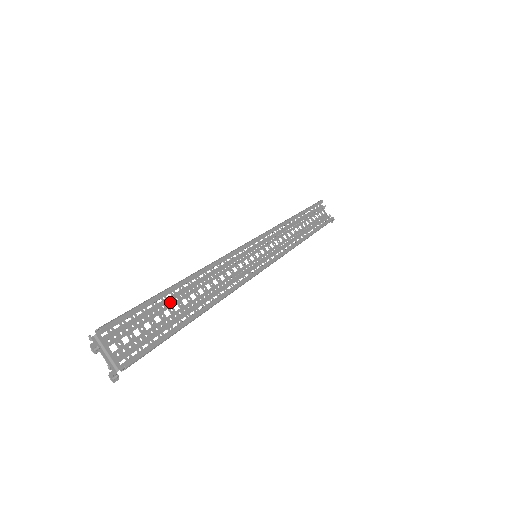
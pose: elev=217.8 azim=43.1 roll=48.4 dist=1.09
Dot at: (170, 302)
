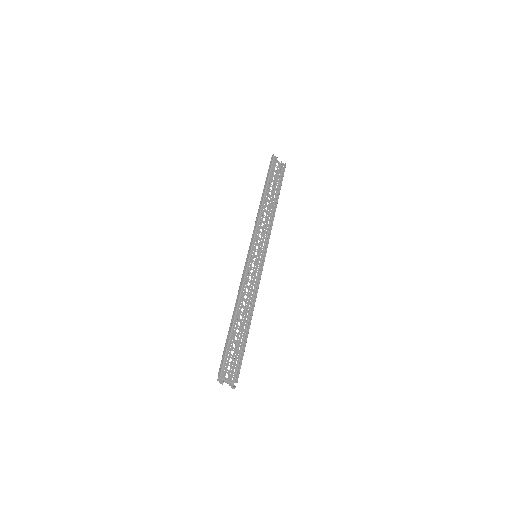
Dot at: (234, 331)
